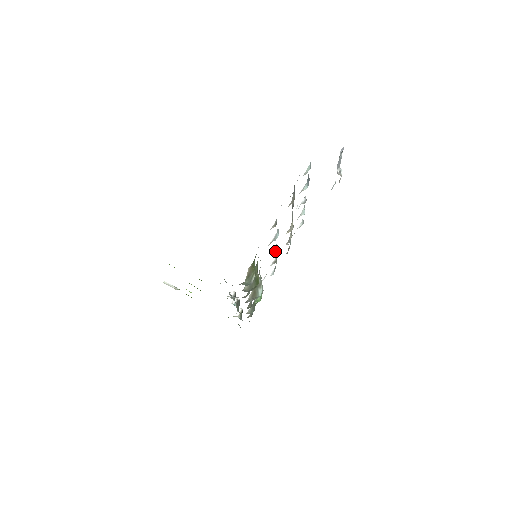
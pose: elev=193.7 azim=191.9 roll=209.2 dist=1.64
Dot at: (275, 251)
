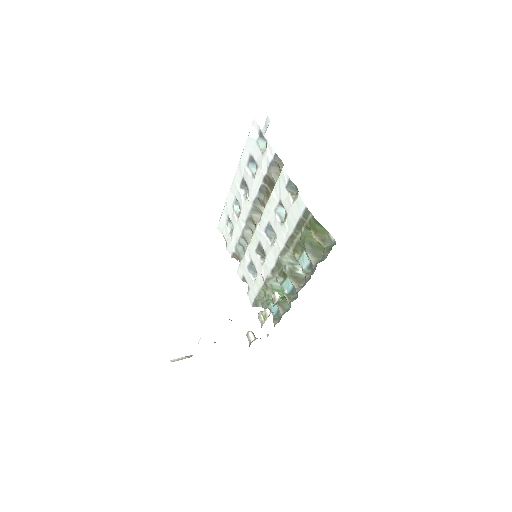
Dot at: (274, 237)
